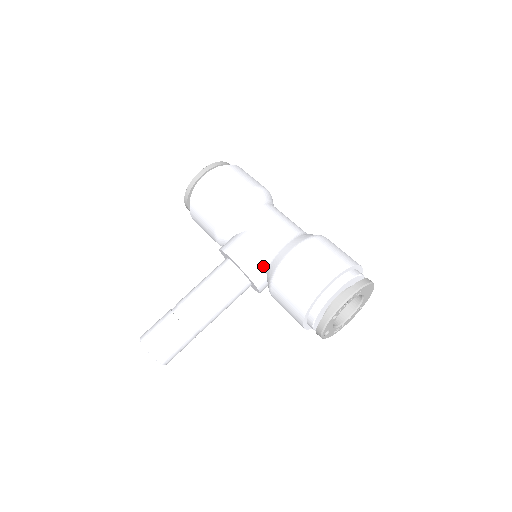
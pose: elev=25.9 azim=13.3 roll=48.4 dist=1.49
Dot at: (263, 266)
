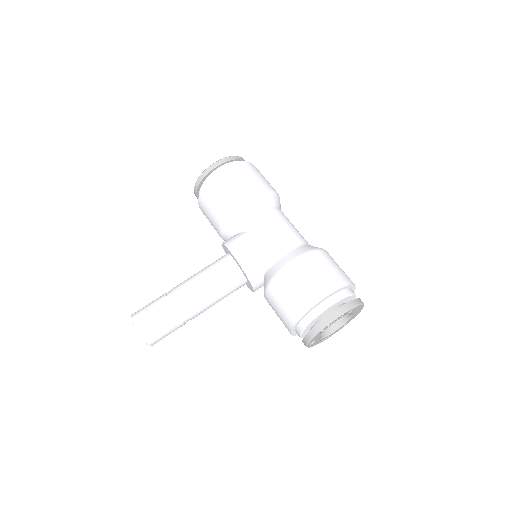
Dot at: (263, 268)
